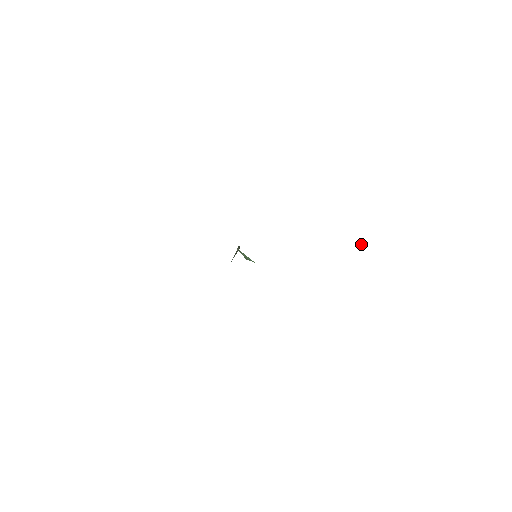
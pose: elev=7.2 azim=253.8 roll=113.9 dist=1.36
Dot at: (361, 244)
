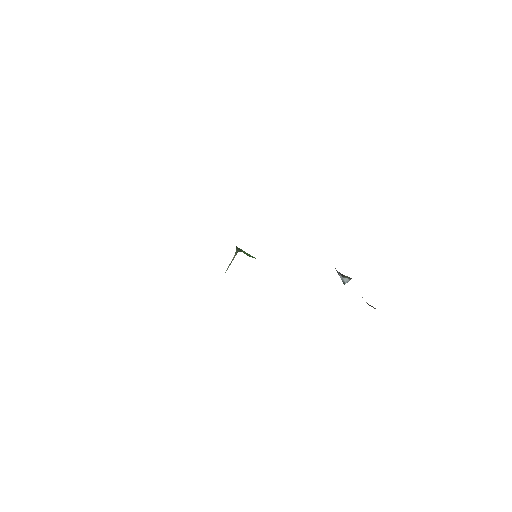
Dot at: (343, 281)
